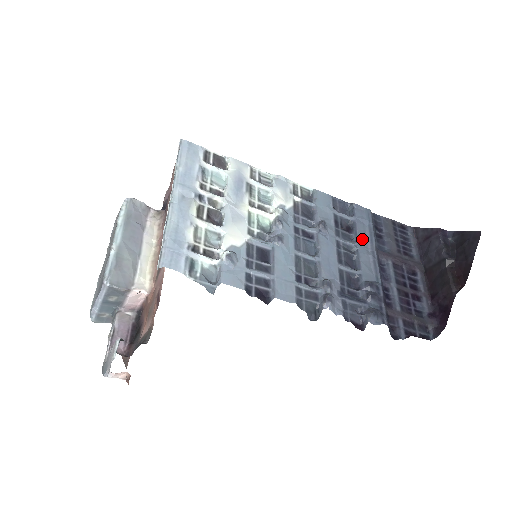
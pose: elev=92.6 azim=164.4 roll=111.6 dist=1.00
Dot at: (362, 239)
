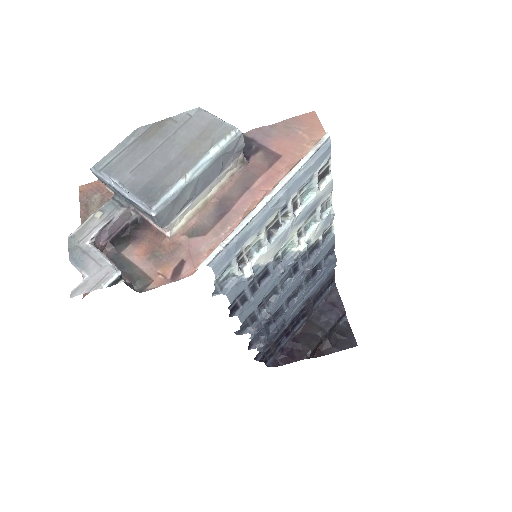
Dot at: (312, 287)
